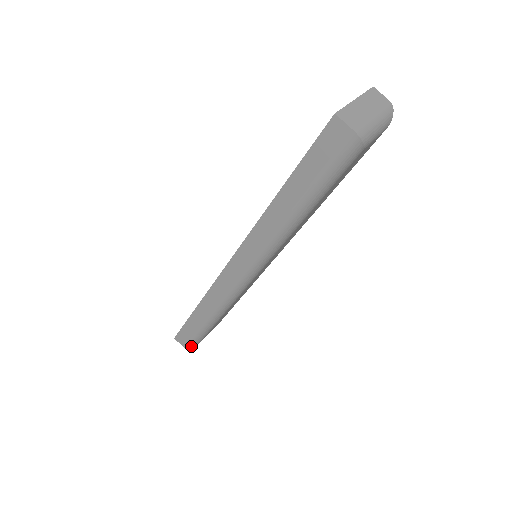
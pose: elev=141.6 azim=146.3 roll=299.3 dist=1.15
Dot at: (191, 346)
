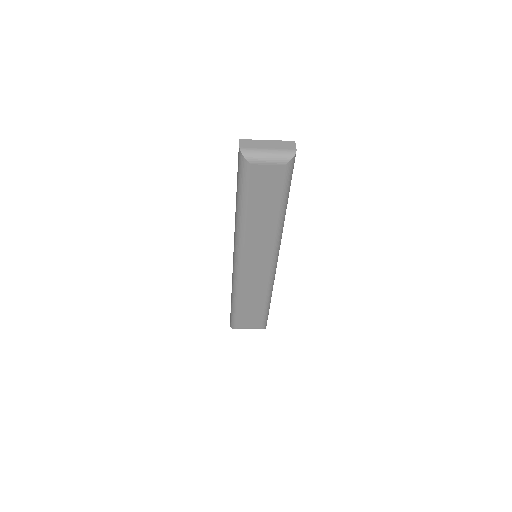
Dot at: (232, 326)
